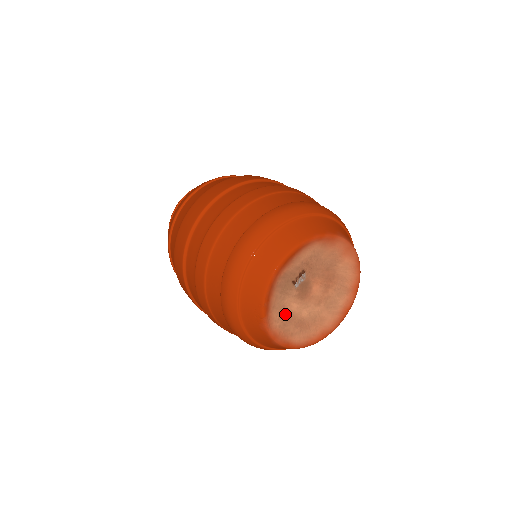
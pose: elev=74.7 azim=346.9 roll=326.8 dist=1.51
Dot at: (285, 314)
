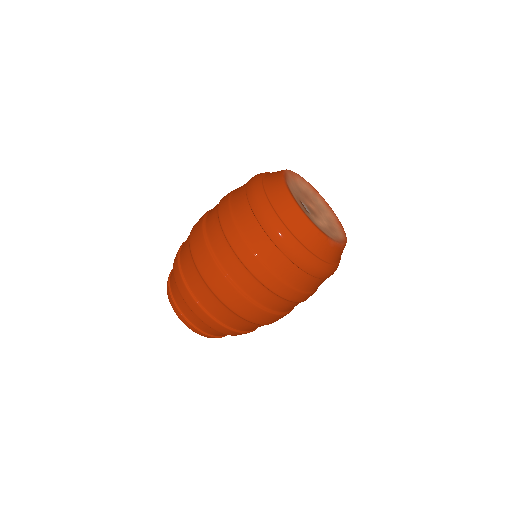
Dot at: (325, 230)
